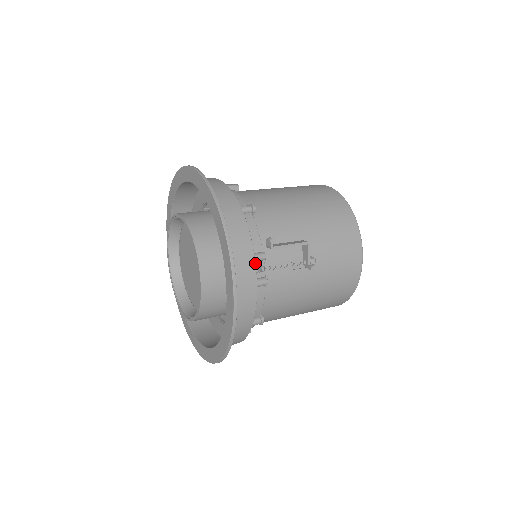
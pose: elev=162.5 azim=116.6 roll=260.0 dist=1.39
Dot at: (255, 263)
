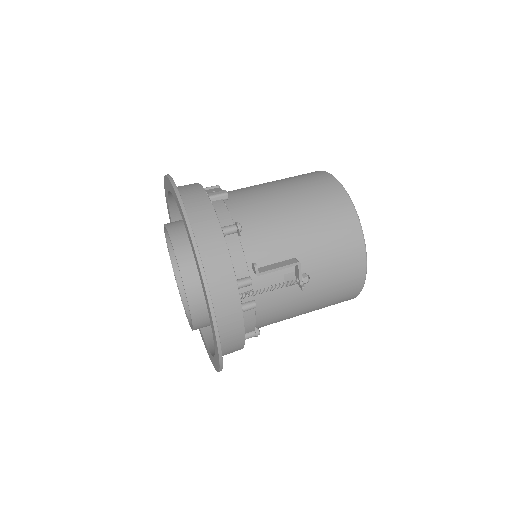
Dot at: (239, 293)
